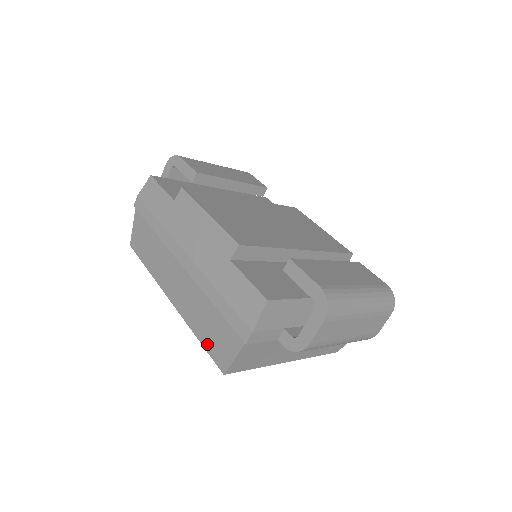
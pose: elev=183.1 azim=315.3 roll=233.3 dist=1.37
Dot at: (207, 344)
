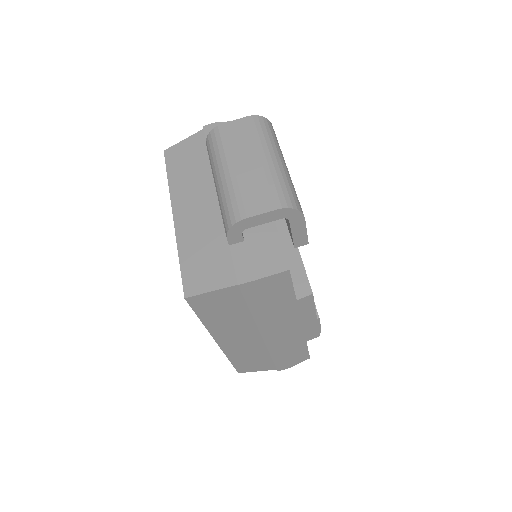
Dot at: (238, 364)
